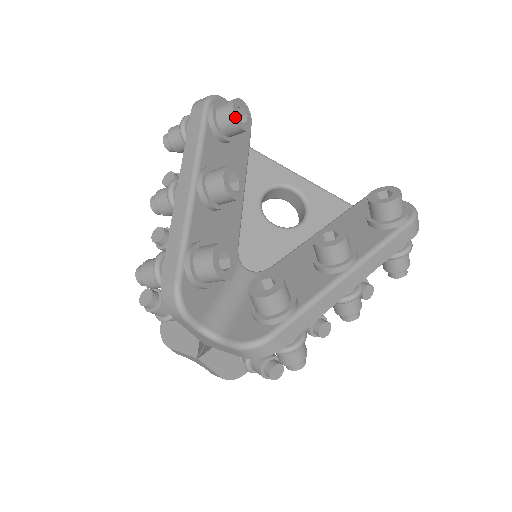
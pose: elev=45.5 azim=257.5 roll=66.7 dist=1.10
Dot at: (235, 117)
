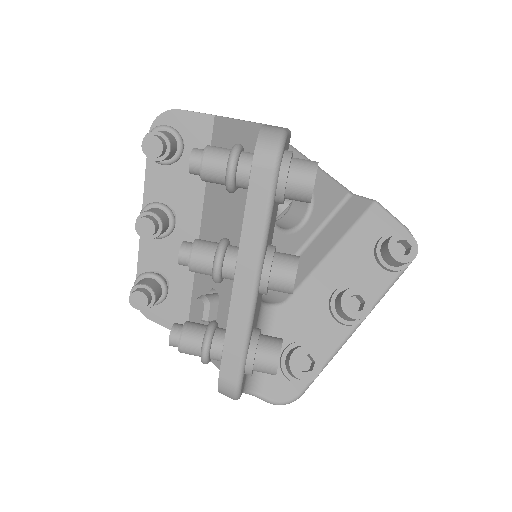
Dot at: (311, 198)
